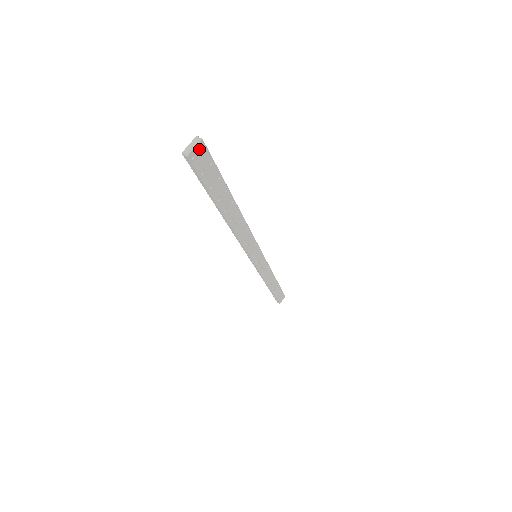
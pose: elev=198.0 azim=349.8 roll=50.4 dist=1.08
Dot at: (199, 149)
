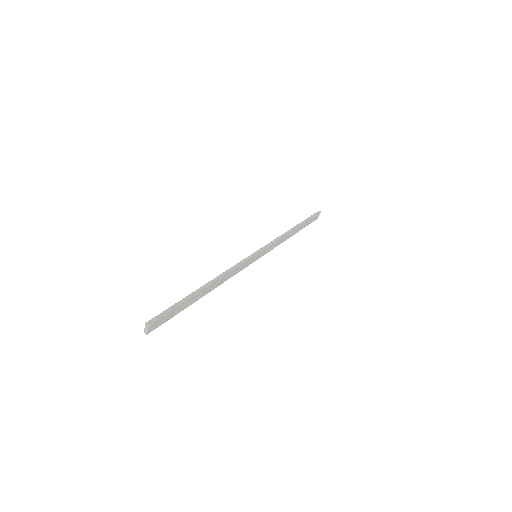
Dot at: (151, 326)
